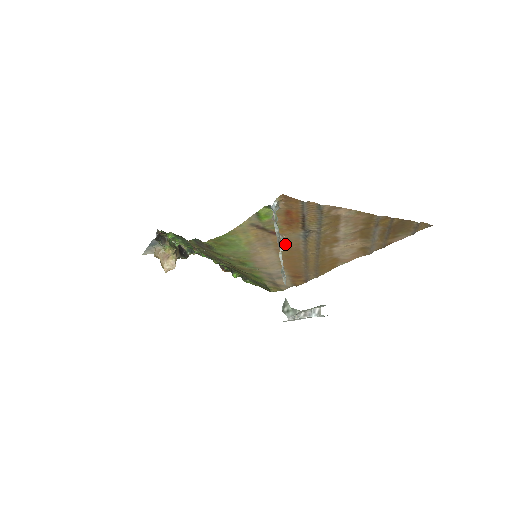
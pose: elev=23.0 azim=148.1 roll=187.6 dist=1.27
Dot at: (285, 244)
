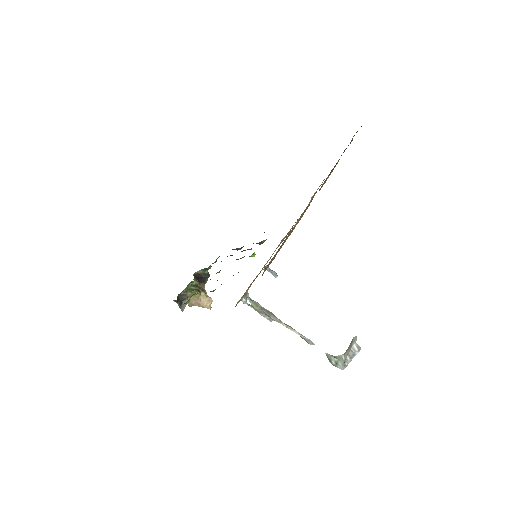
Dot at: occluded
